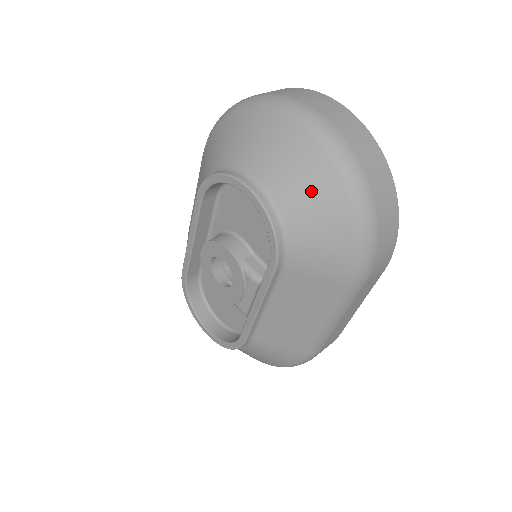
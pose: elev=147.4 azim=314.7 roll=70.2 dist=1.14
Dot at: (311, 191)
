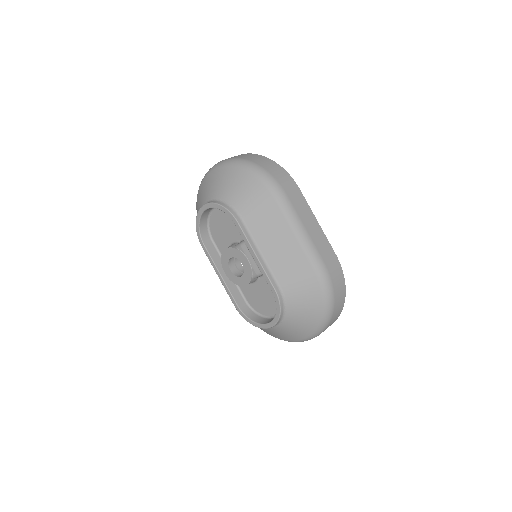
Dot at: (224, 181)
